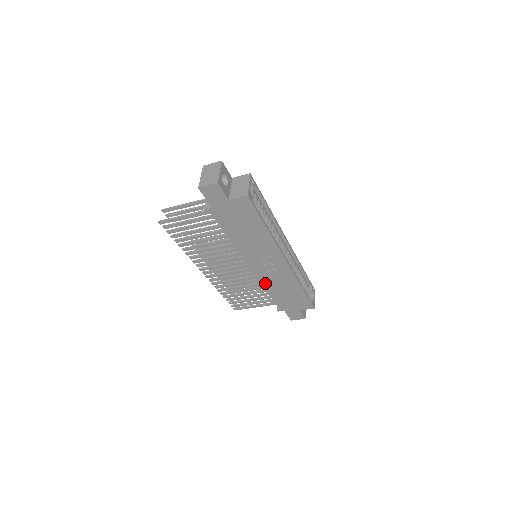
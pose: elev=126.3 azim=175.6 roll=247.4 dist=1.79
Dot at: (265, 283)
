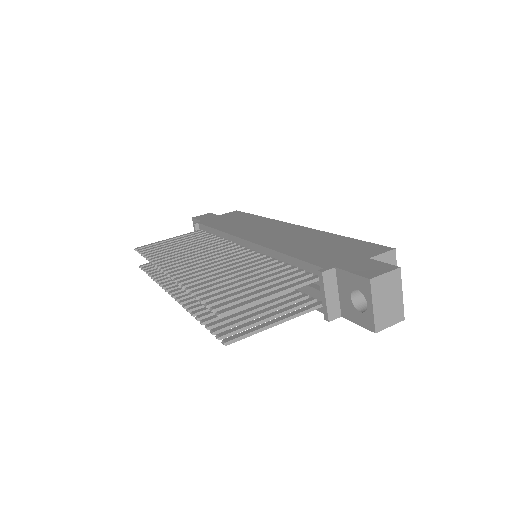
Dot at: occluded
